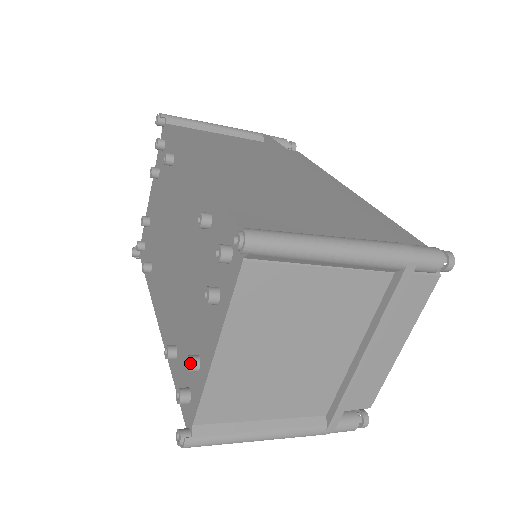
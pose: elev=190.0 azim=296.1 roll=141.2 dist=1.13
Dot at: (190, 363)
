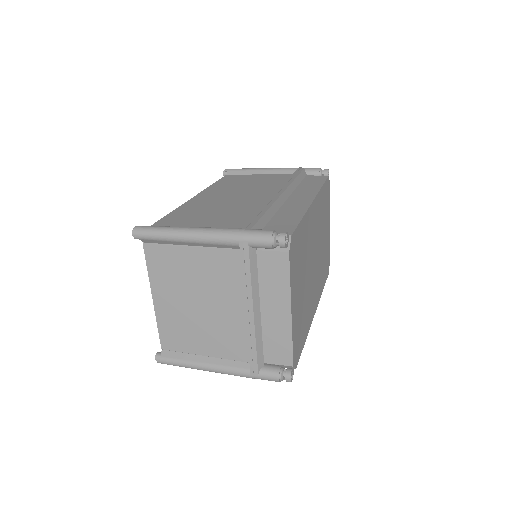
Dot at: occluded
